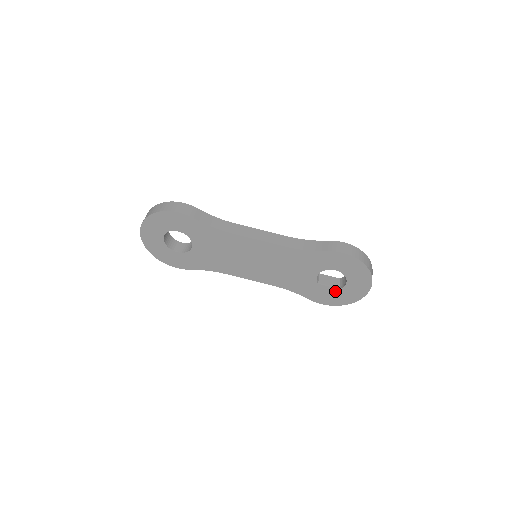
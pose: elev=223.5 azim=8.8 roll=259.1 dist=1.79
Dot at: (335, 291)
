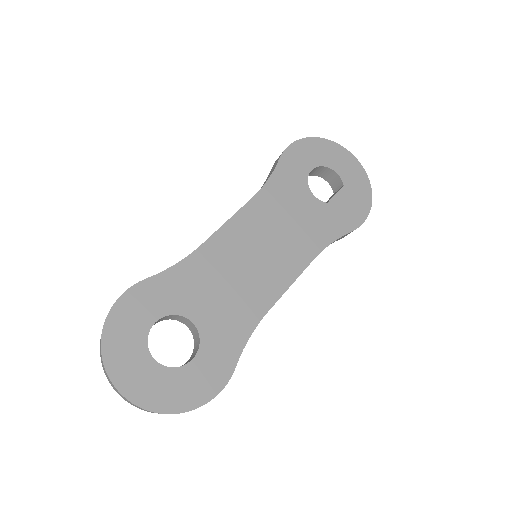
Dot at: (345, 193)
